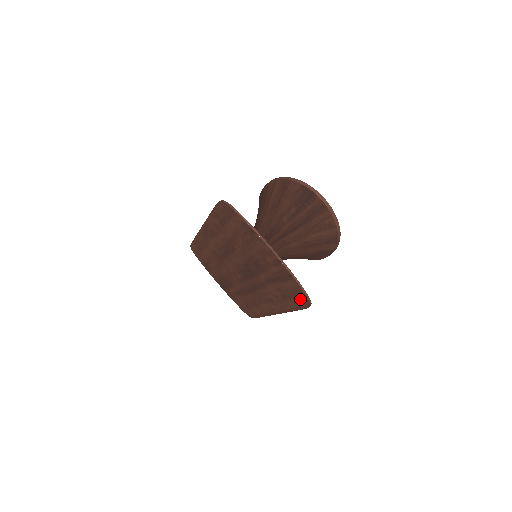
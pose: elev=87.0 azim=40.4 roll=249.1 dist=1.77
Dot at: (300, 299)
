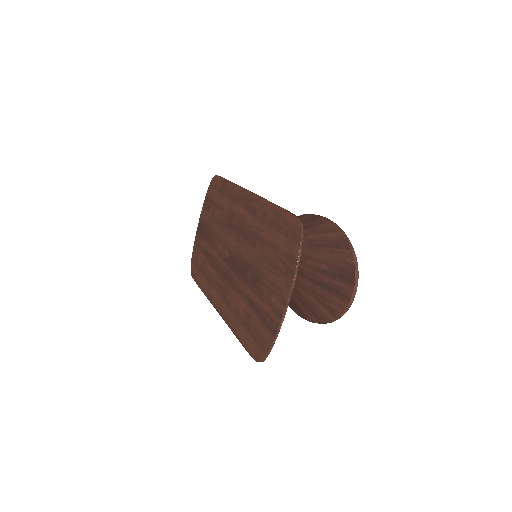
Dot at: (257, 347)
